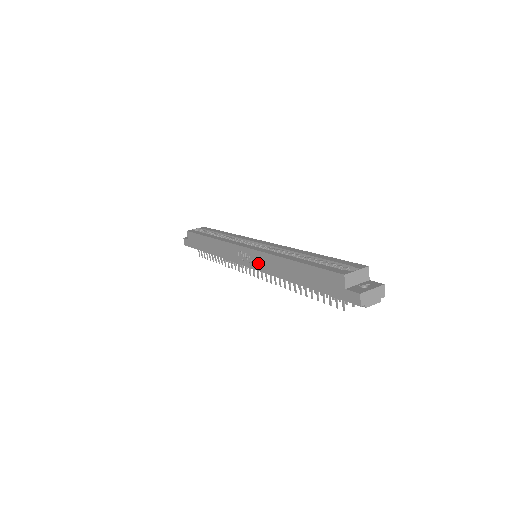
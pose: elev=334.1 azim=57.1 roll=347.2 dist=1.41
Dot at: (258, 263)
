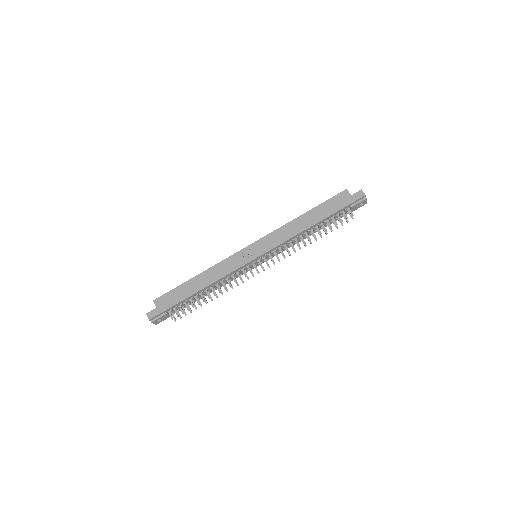
Dot at: (270, 243)
